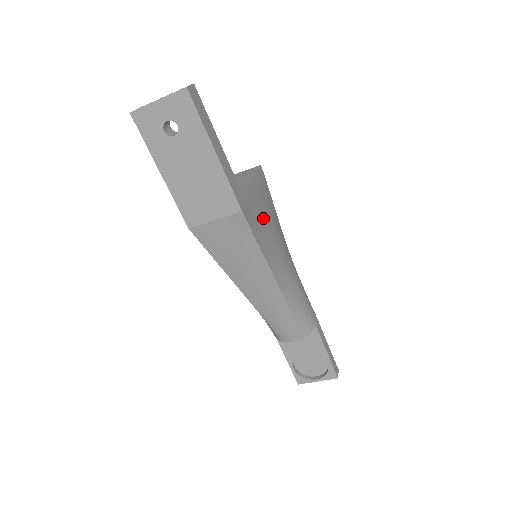
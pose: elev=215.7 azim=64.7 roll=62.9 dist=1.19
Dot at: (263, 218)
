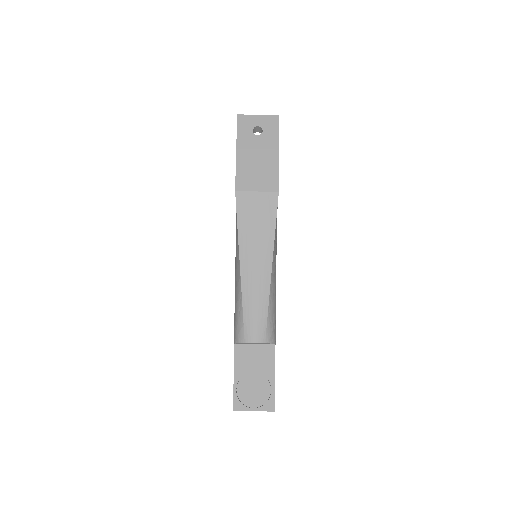
Dot at: occluded
